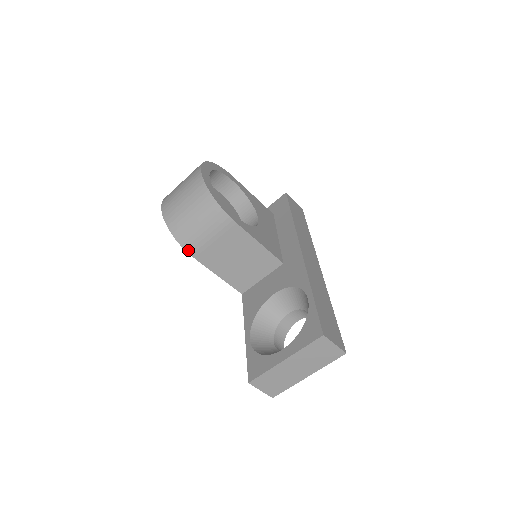
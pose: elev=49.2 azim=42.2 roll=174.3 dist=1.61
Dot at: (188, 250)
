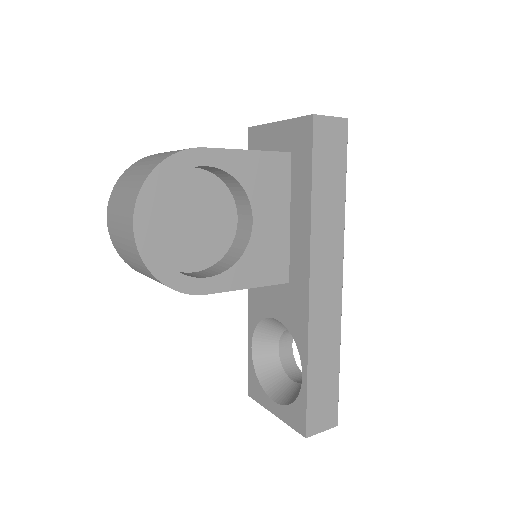
Dot at: occluded
